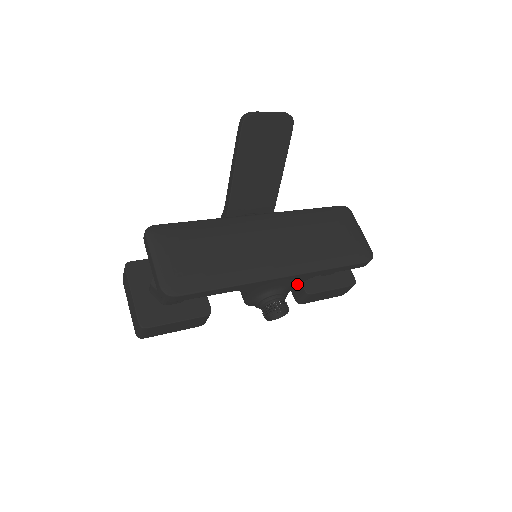
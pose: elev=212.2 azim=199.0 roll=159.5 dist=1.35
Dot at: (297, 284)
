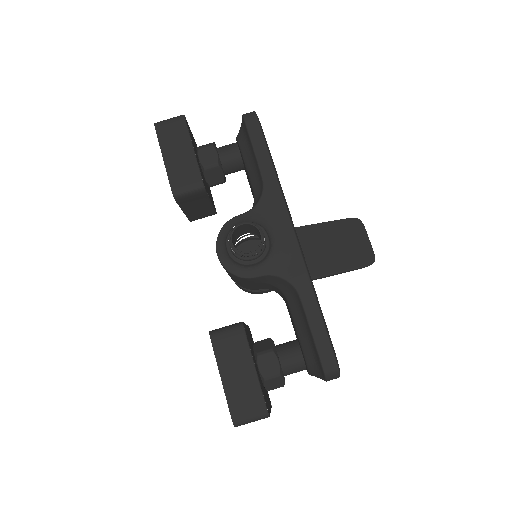
Dot at: (275, 272)
